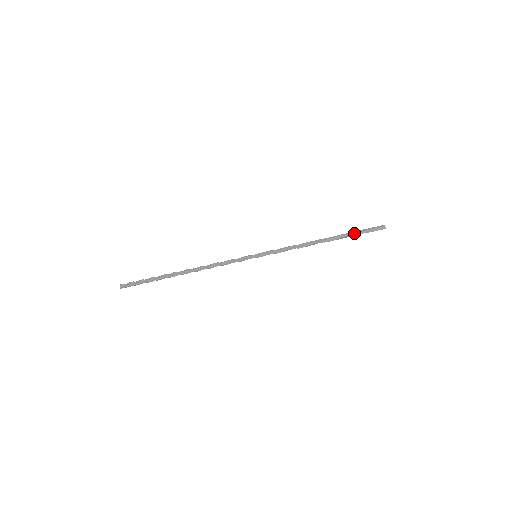
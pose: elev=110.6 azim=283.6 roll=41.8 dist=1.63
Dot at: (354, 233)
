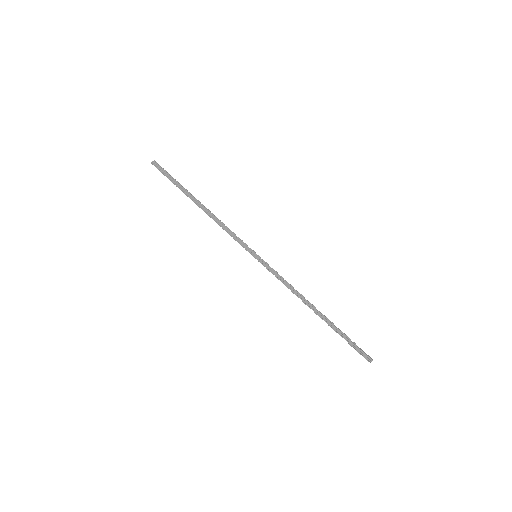
Dot at: (343, 333)
